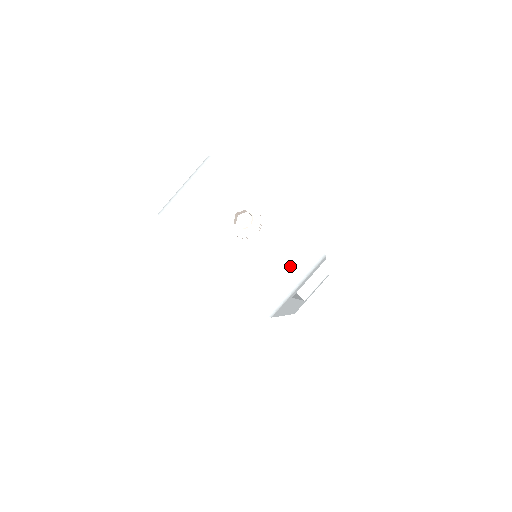
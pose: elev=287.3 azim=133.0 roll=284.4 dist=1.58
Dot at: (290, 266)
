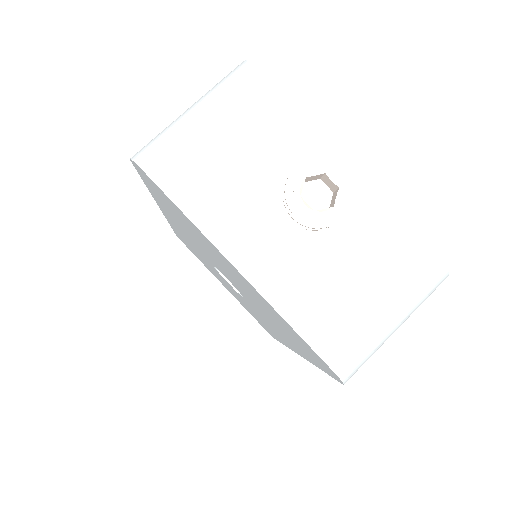
Dot at: (393, 292)
